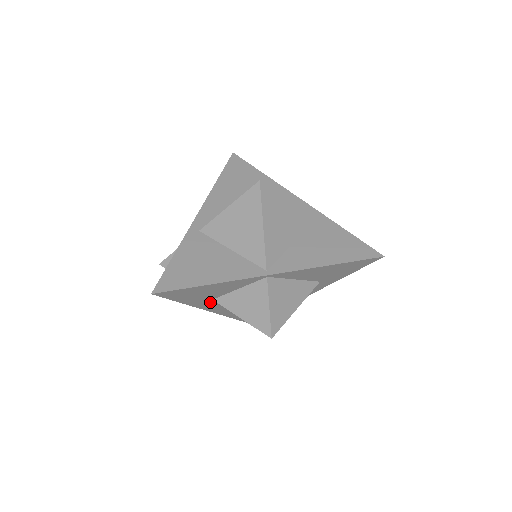
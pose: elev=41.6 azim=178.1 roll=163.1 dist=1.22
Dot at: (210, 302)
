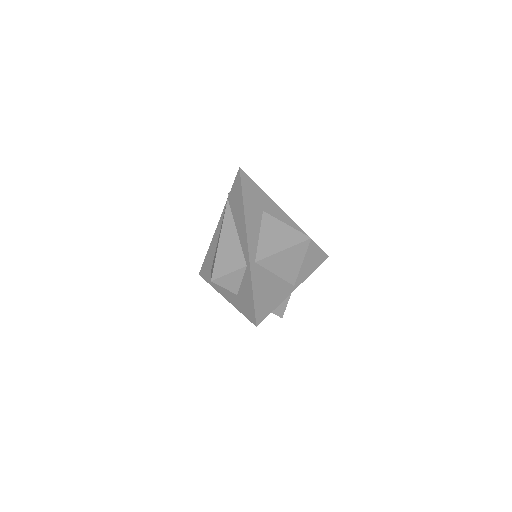
Dot at: occluded
